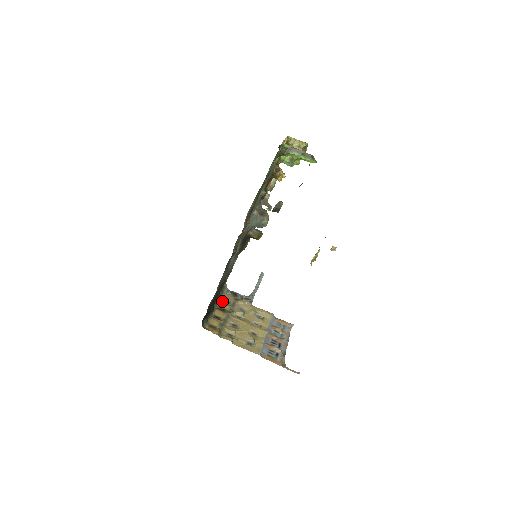
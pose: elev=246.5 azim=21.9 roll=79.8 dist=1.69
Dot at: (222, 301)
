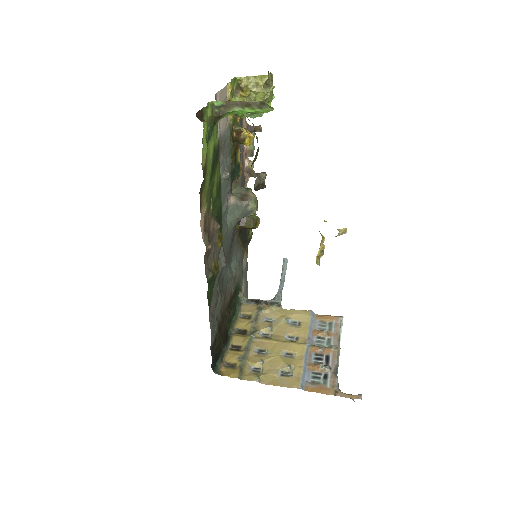
Dot at: (241, 319)
